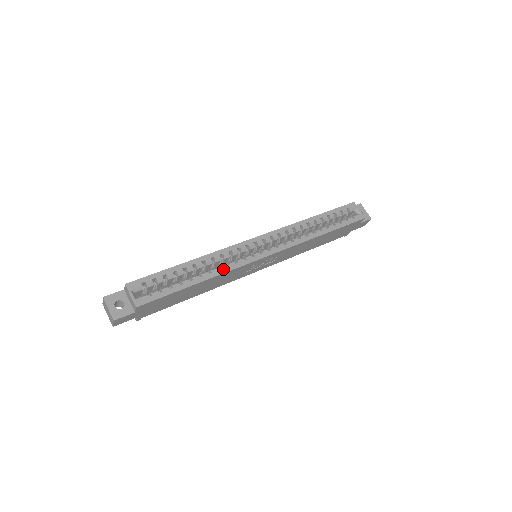
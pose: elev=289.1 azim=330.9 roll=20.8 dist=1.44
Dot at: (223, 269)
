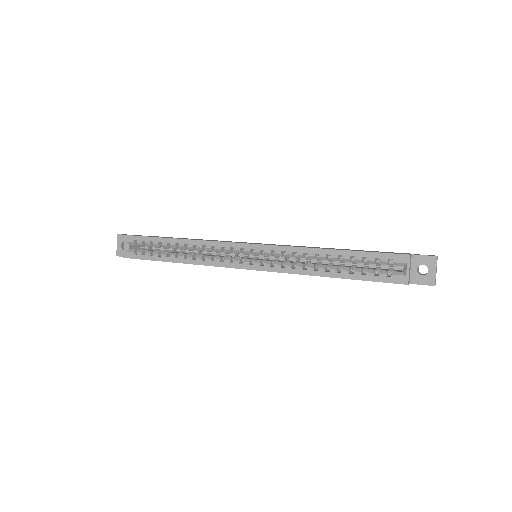
Dot at: (198, 260)
